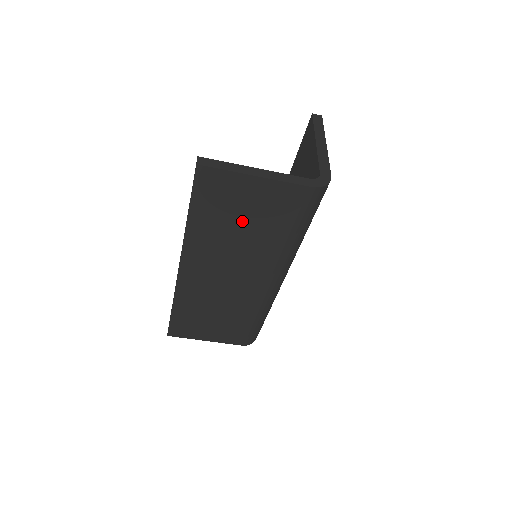
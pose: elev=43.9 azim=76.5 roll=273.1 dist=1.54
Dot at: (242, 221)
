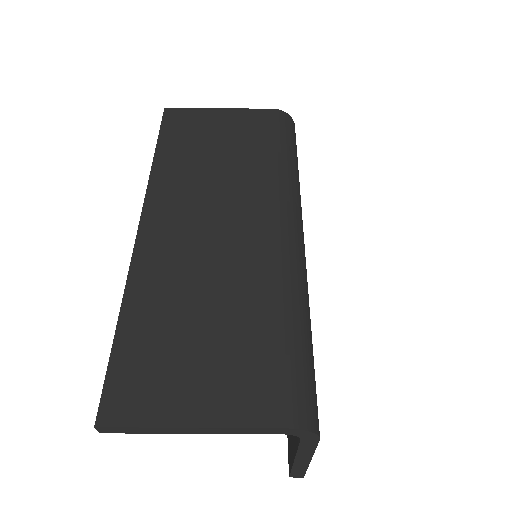
Dot at: (216, 148)
